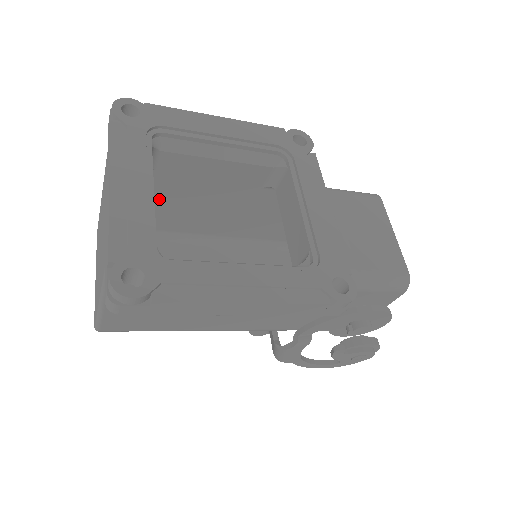
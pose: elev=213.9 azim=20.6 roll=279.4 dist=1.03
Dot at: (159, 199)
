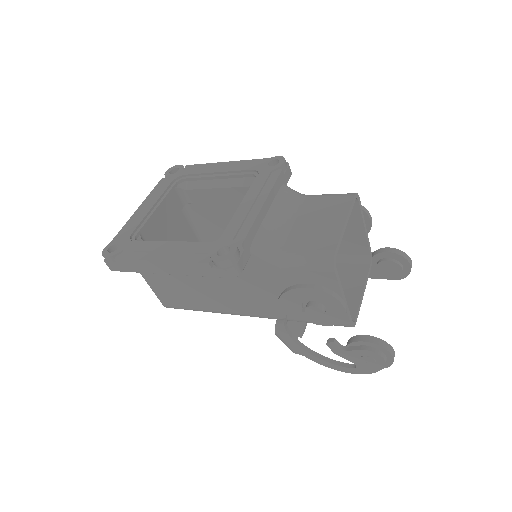
Dot at: (210, 225)
